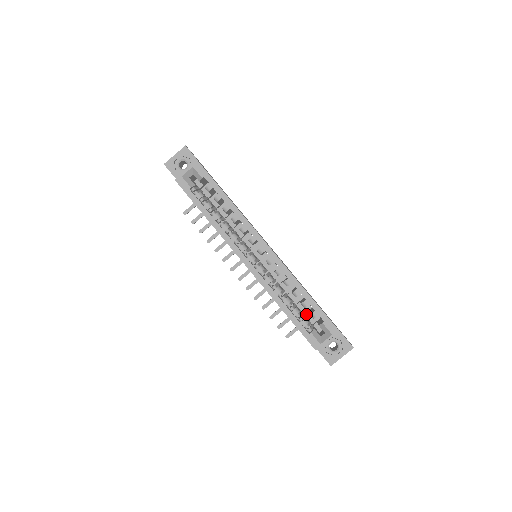
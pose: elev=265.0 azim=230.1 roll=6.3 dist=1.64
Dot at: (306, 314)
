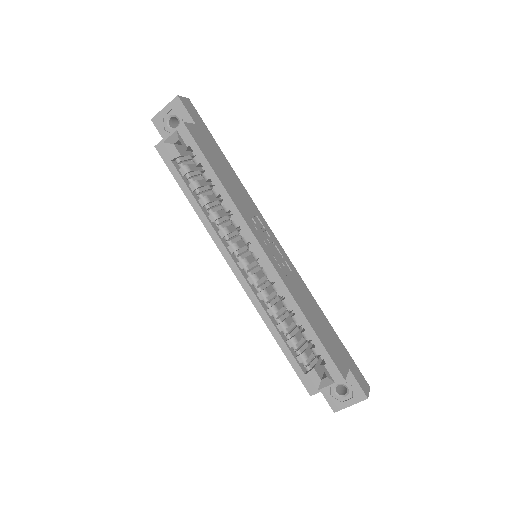
Dot at: occluded
